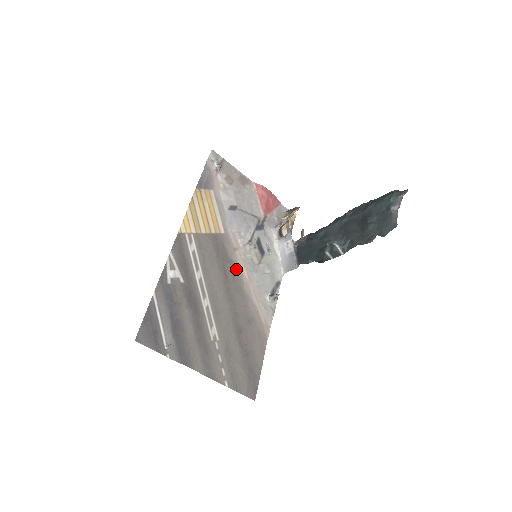
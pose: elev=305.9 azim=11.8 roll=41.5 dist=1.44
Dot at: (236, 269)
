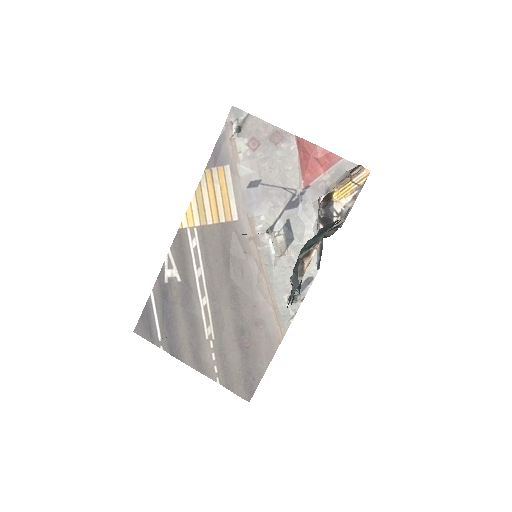
Dot at: (248, 263)
